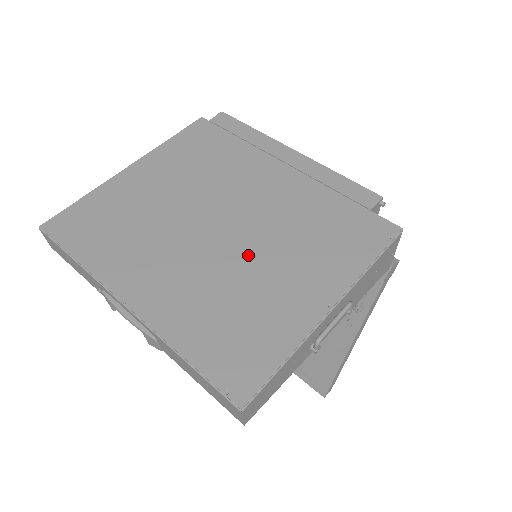
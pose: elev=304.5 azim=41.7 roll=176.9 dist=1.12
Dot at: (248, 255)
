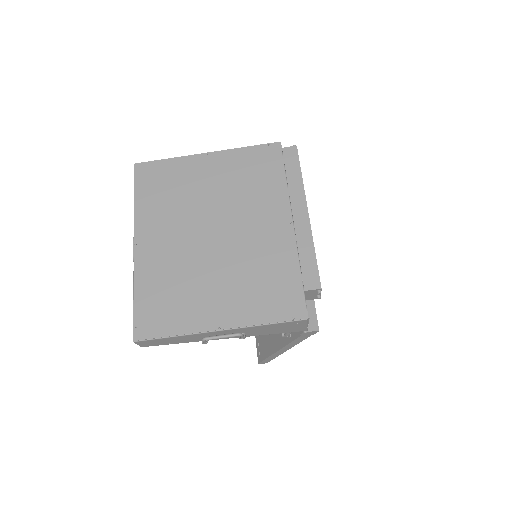
Dot at: (211, 264)
